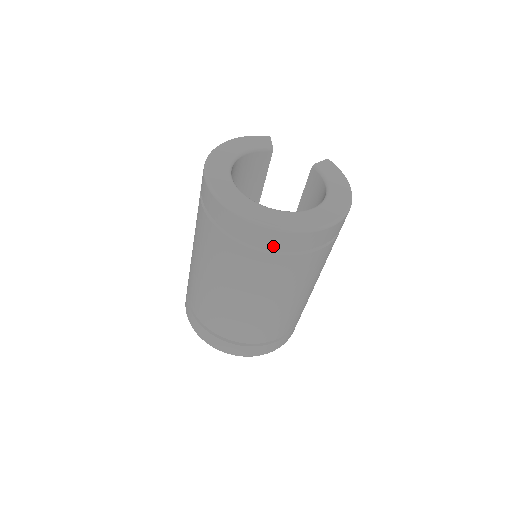
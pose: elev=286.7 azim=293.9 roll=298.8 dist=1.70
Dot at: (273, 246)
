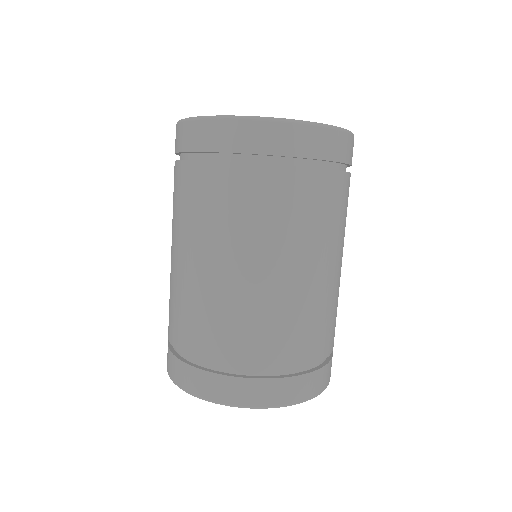
Dot at: (289, 151)
